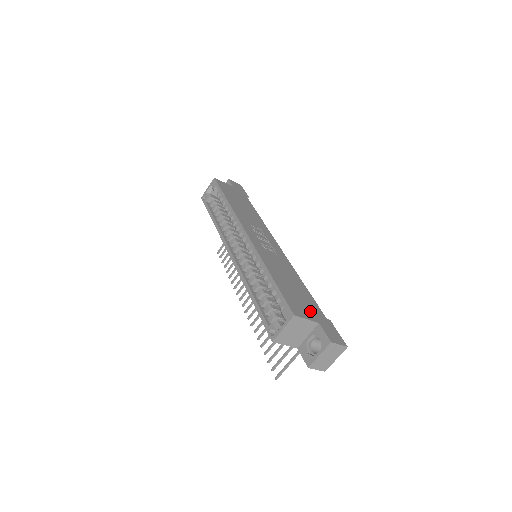
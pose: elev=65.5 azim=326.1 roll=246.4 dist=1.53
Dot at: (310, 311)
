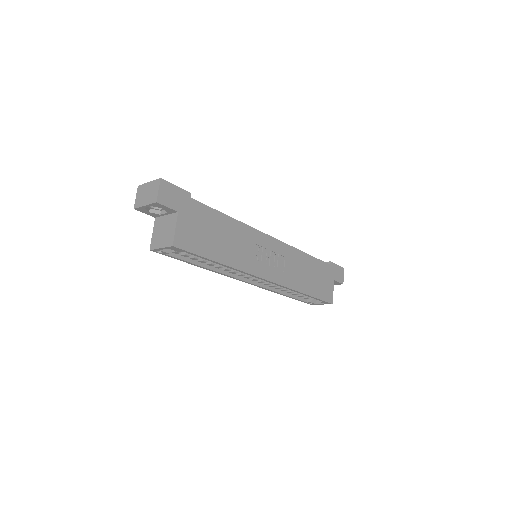
Dot at: (328, 280)
